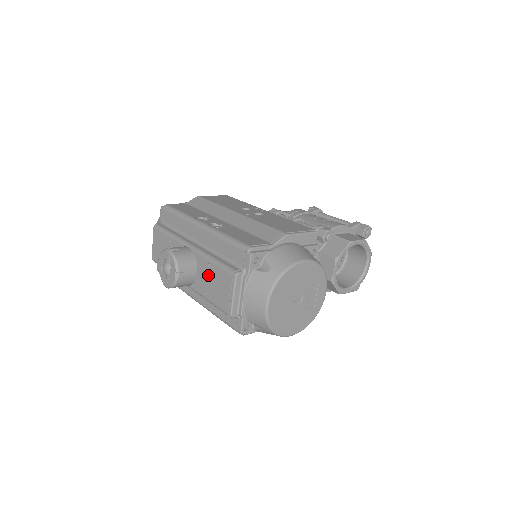
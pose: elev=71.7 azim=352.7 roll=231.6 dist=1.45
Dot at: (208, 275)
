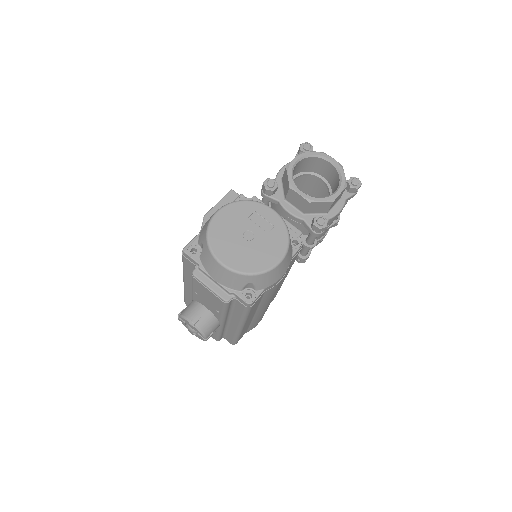
Dot at: (203, 299)
